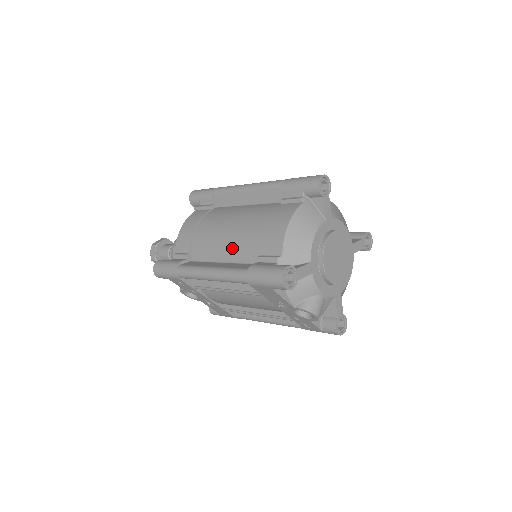
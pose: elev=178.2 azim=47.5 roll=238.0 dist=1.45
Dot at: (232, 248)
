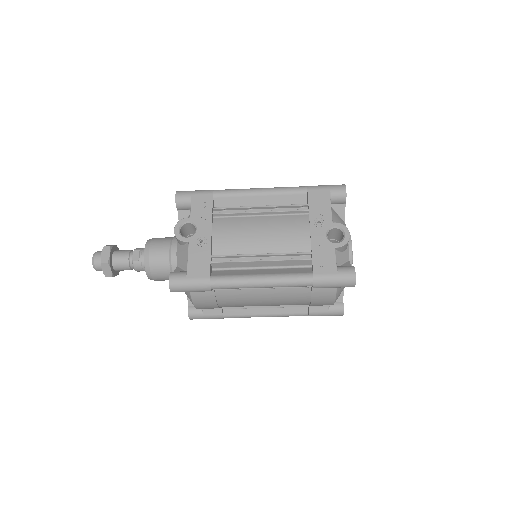
Dot at: occluded
